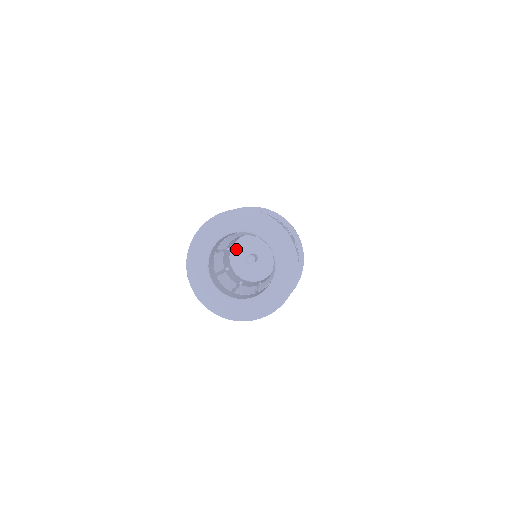
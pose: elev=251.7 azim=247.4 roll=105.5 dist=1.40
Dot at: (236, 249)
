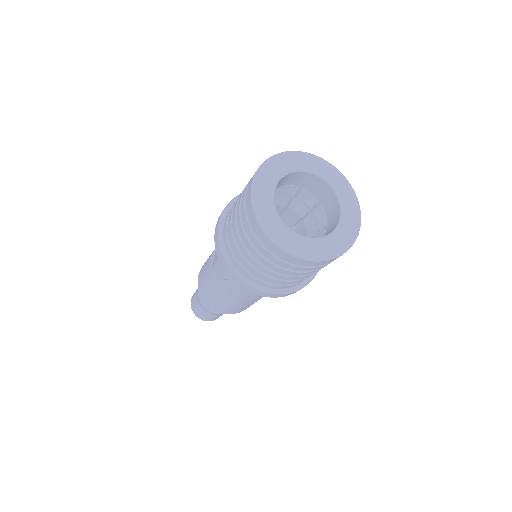
Dot at: occluded
